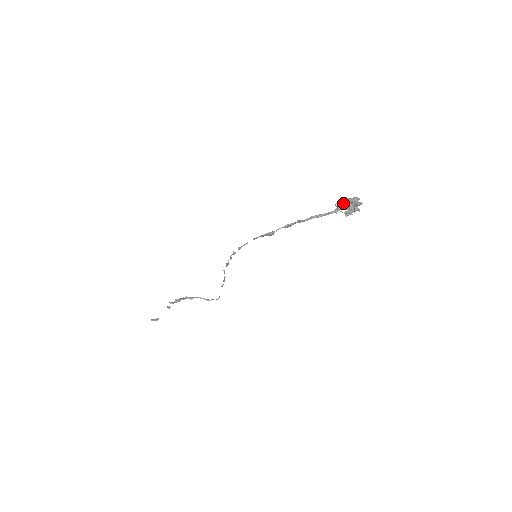
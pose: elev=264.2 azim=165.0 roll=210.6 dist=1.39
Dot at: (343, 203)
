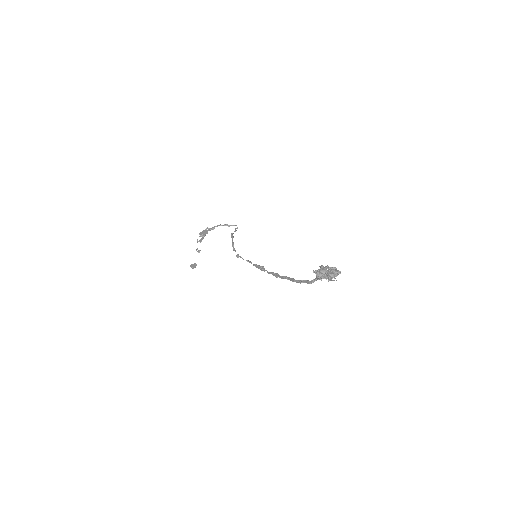
Dot at: (321, 278)
